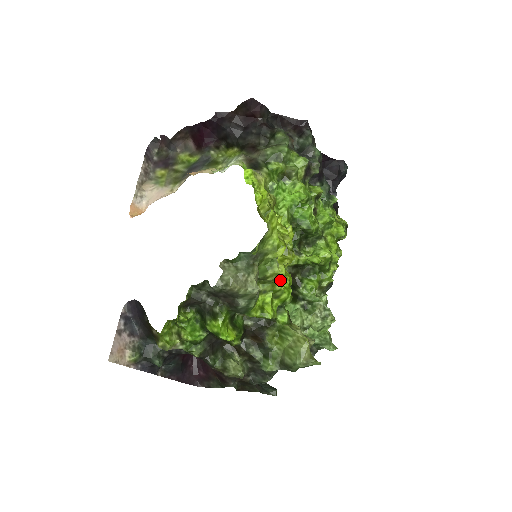
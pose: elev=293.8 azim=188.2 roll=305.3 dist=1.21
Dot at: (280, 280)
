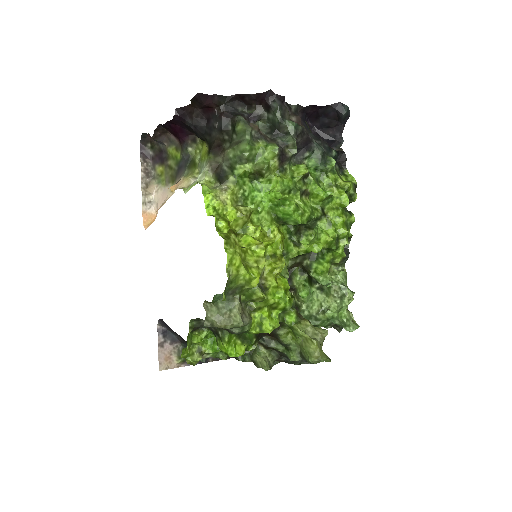
Dot at: (274, 291)
